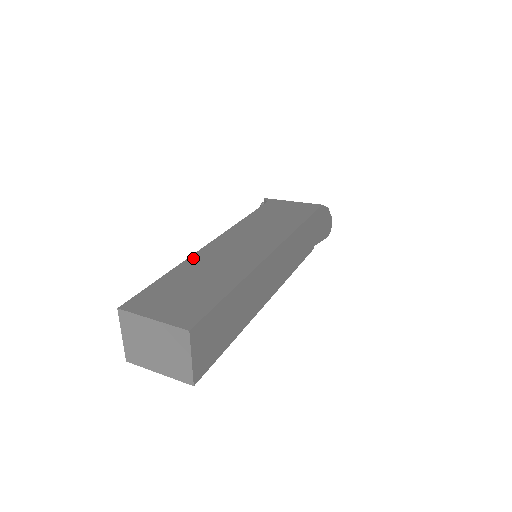
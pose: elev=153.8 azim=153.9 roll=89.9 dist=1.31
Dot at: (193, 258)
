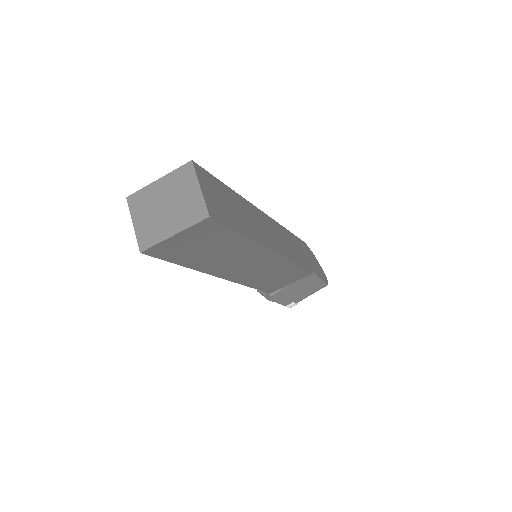
Dot at: occluded
